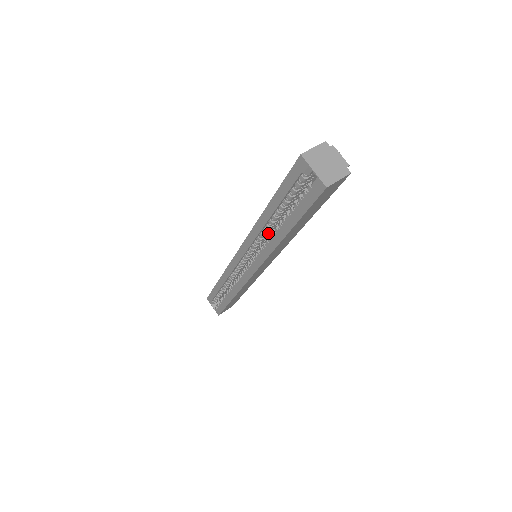
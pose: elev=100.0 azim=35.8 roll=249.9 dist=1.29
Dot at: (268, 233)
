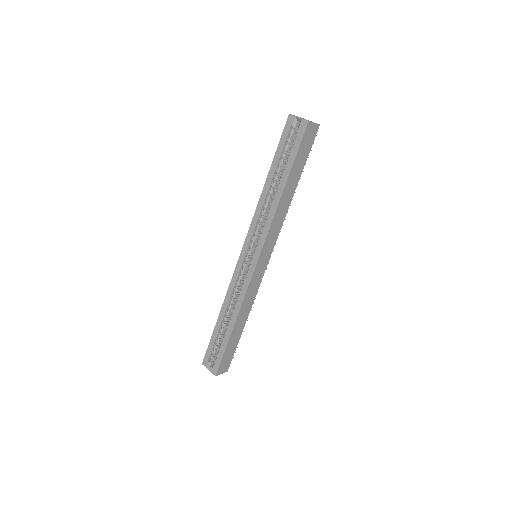
Dot at: (267, 211)
